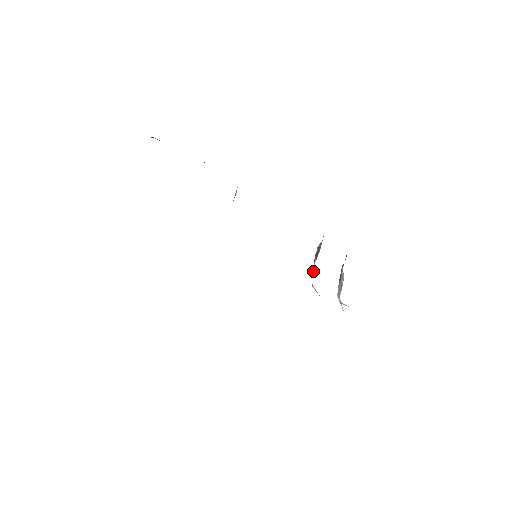
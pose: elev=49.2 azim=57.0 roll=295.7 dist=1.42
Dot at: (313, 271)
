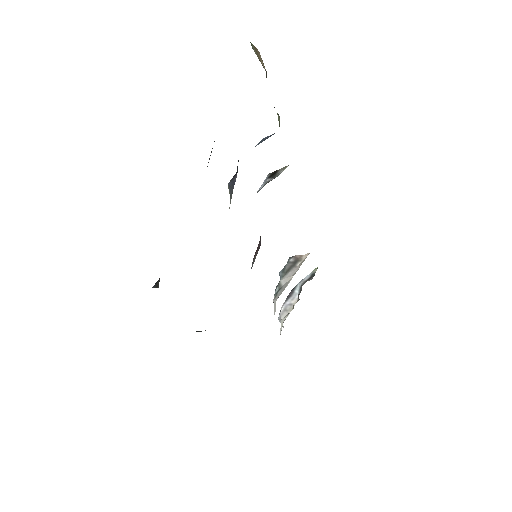
Dot at: (282, 284)
